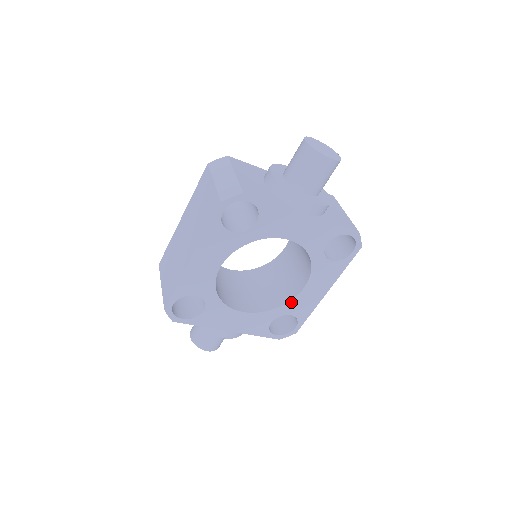
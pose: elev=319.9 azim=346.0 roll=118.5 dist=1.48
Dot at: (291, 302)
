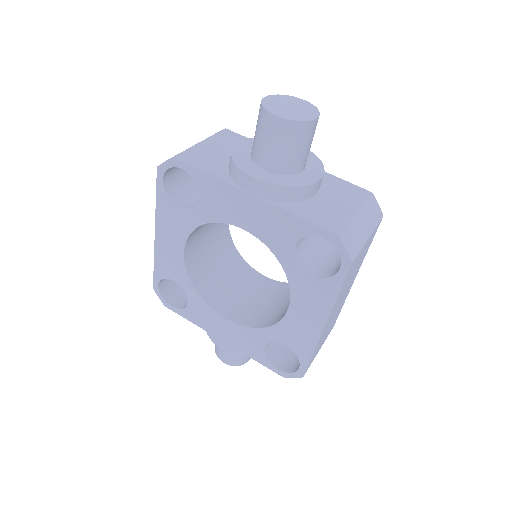
Dot at: (279, 325)
